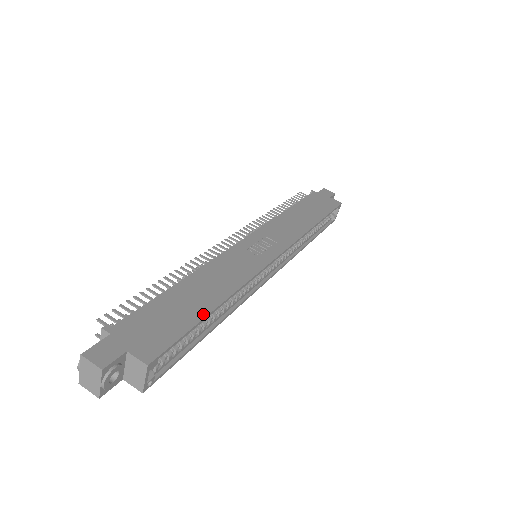
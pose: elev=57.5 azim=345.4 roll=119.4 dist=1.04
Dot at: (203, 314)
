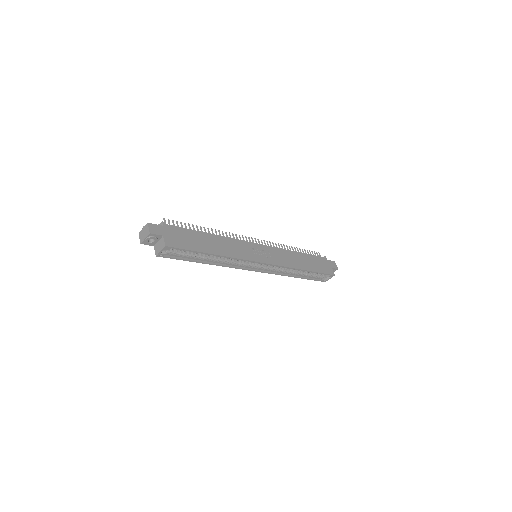
Dot at: (203, 251)
